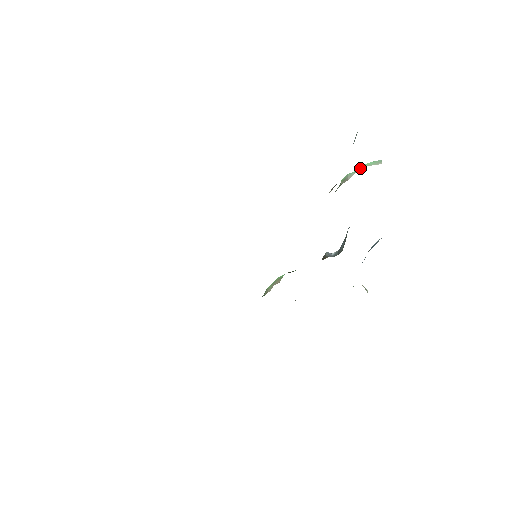
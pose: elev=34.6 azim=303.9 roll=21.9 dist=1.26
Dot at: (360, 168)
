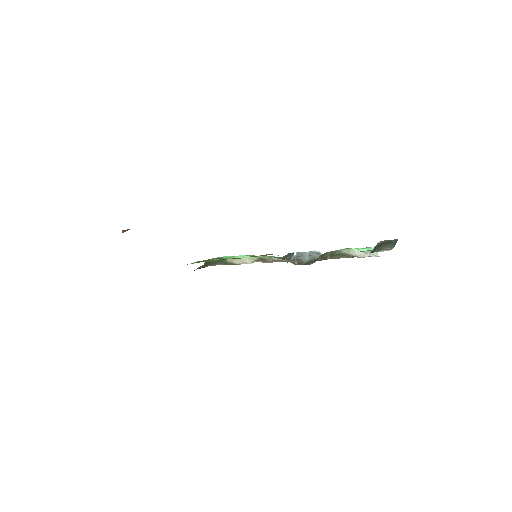
Dot at: (369, 255)
